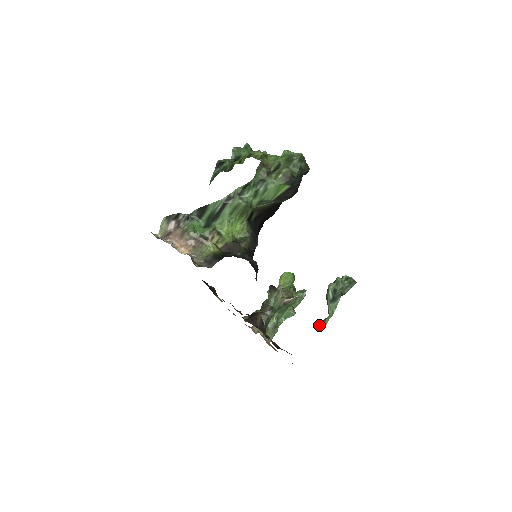
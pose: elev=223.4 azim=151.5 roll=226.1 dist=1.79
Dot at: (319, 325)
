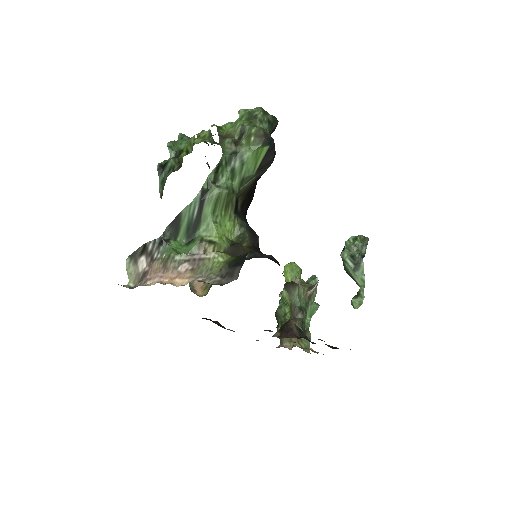
Dot at: (356, 302)
